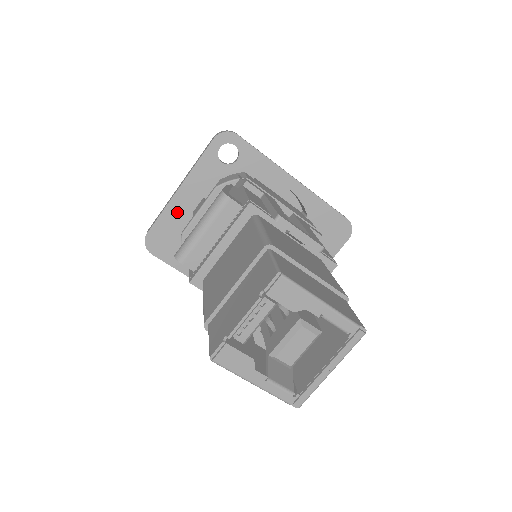
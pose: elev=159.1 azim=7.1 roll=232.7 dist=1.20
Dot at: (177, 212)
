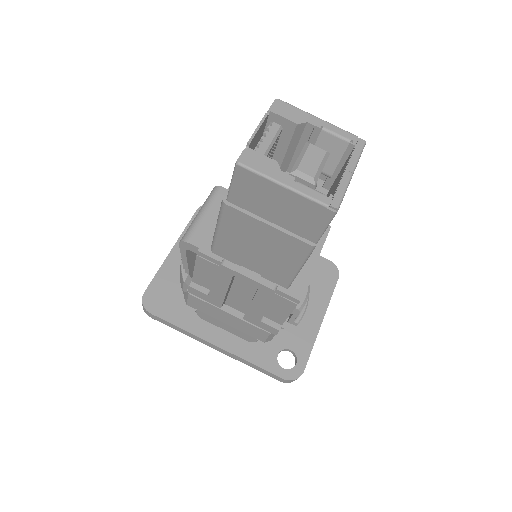
Dot at: (172, 270)
